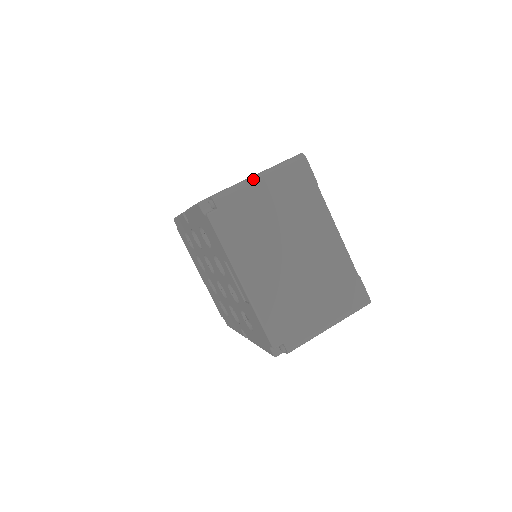
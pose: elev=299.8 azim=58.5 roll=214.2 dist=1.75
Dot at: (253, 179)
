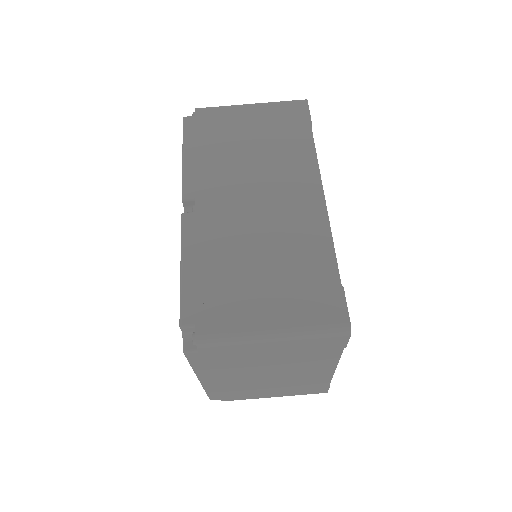
Dot at: (263, 339)
